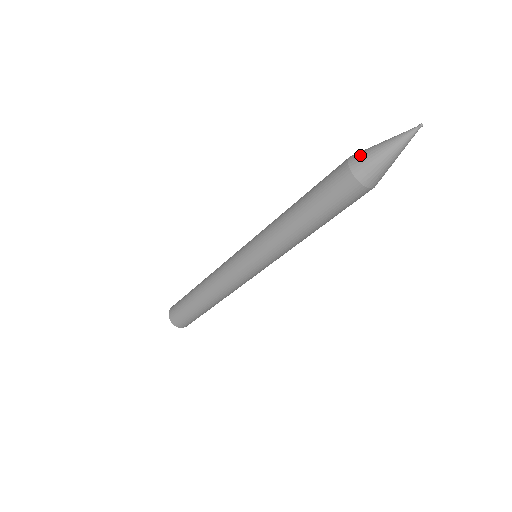
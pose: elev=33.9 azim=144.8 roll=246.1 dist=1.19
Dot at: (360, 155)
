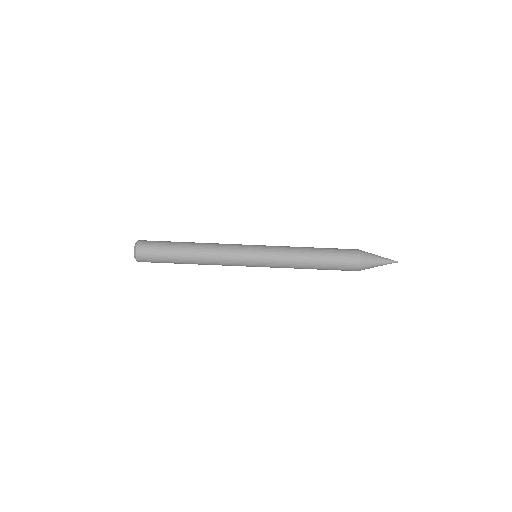
Dot at: occluded
